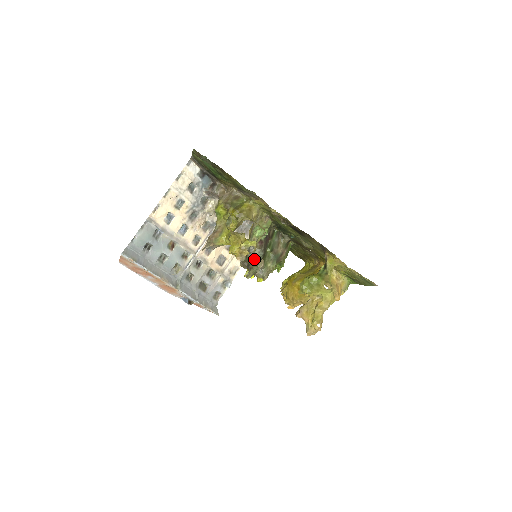
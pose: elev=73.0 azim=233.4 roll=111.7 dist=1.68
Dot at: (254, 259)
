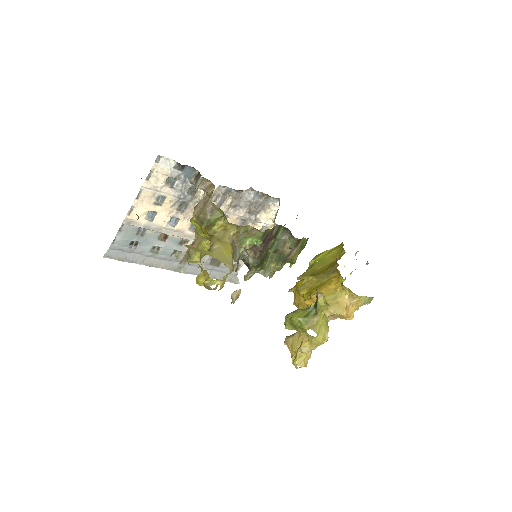
Dot at: (249, 264)
